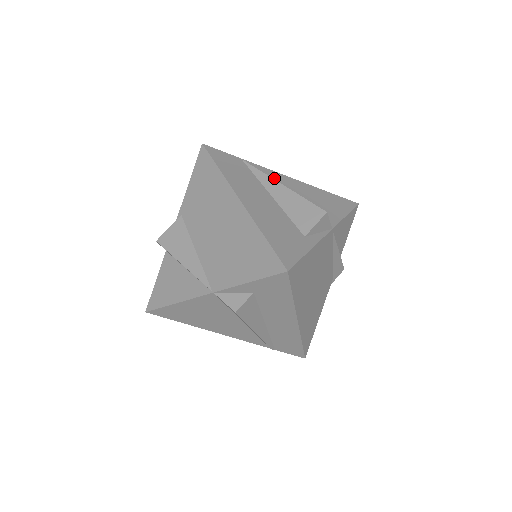
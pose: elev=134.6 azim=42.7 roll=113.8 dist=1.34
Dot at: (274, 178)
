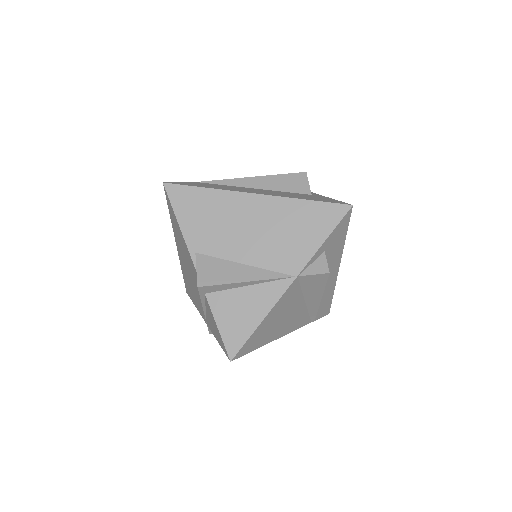
Dot at: occluded
